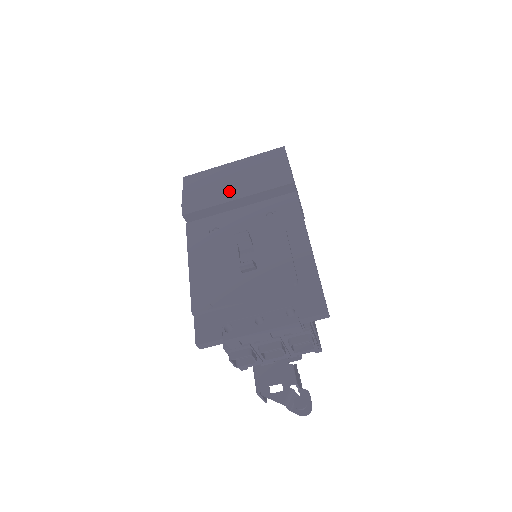
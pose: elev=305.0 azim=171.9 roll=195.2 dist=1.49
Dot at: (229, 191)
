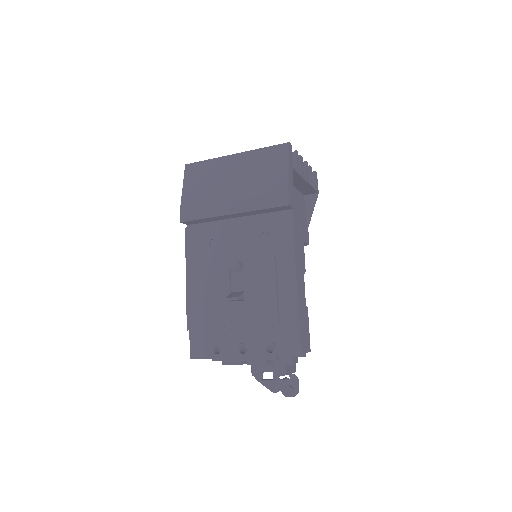
Dot at: (225, 202)
